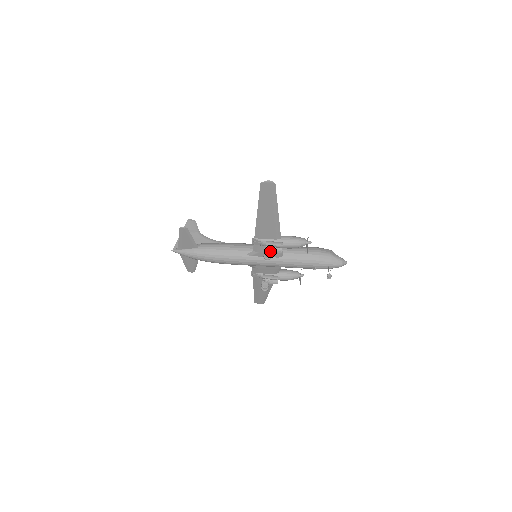
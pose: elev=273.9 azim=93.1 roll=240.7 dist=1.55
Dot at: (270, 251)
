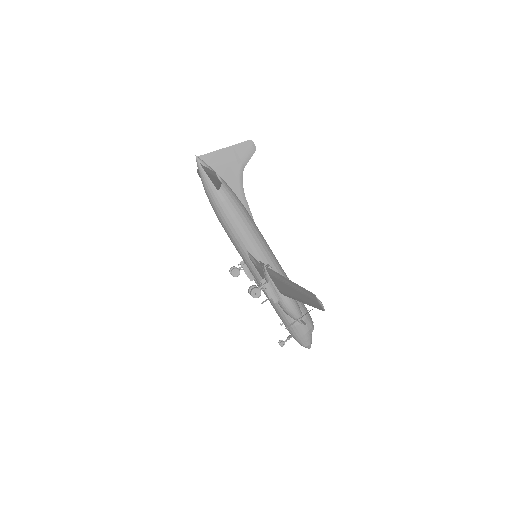
Dot at: (260, 294)
